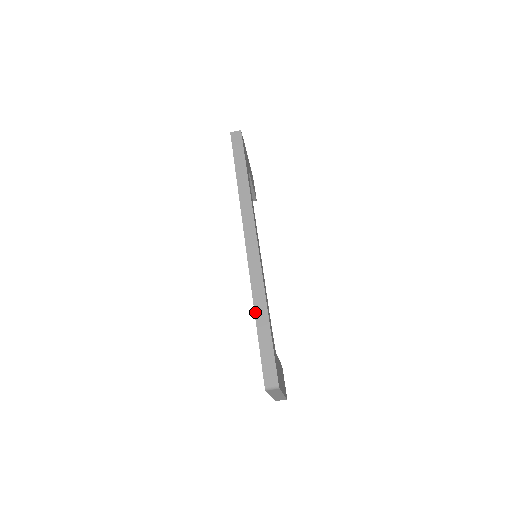
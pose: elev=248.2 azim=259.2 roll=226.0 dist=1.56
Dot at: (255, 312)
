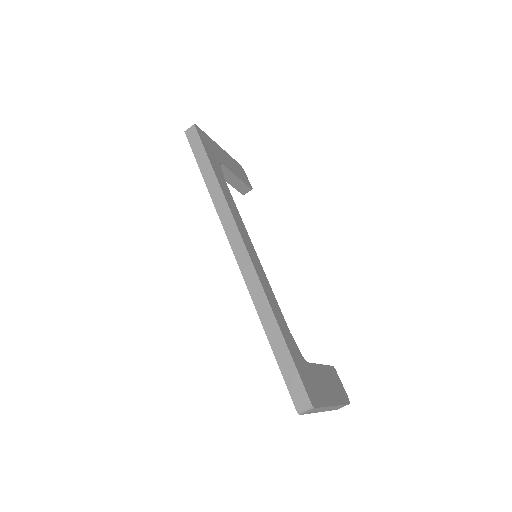
Dot at: (263, 325)
